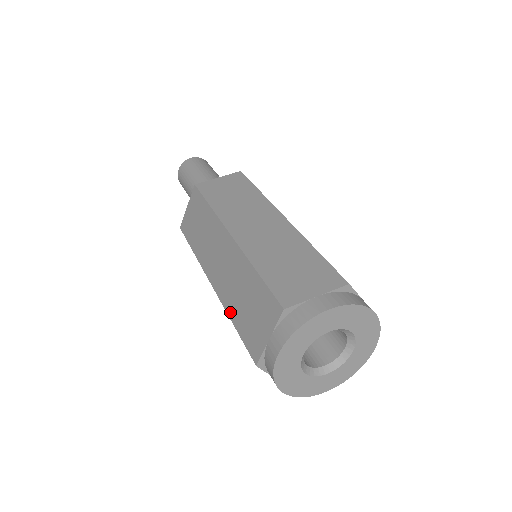
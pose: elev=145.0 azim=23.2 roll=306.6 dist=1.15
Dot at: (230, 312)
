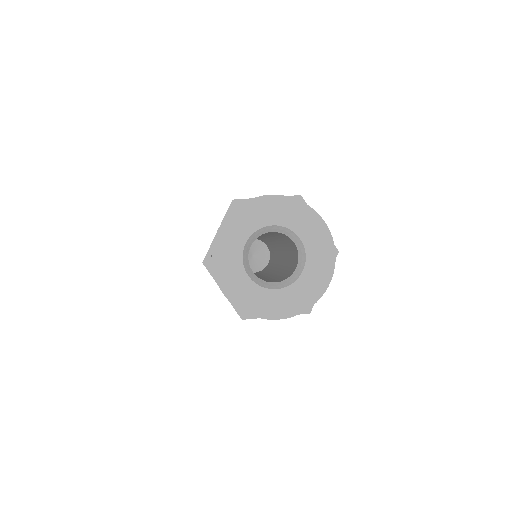
Dot at: occluded
